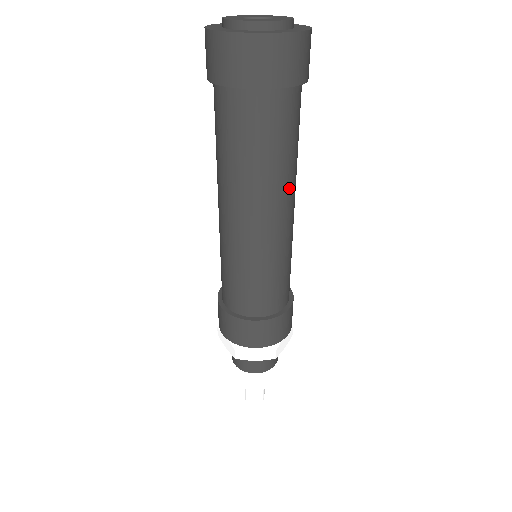
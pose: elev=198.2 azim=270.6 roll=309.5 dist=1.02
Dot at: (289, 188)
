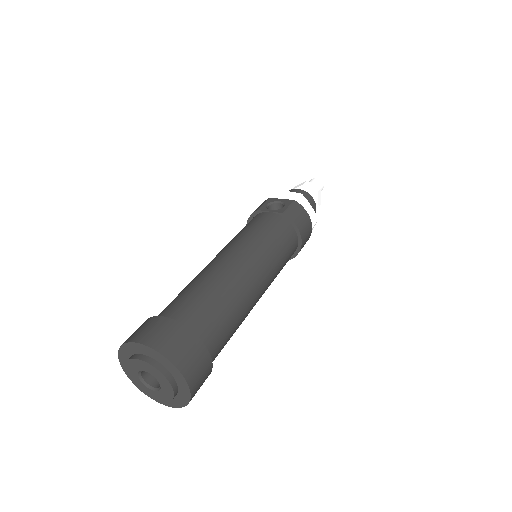
Dot at: (246, 316)
